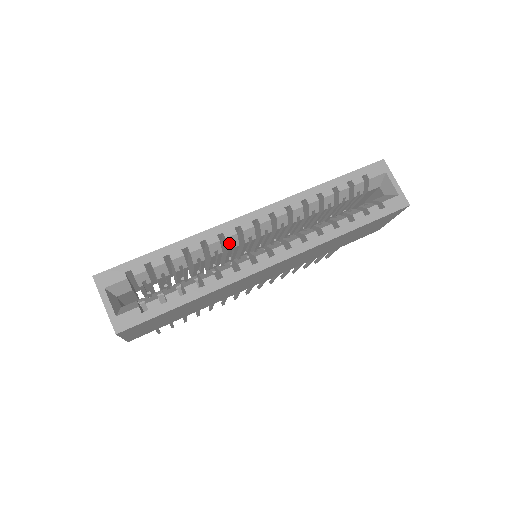
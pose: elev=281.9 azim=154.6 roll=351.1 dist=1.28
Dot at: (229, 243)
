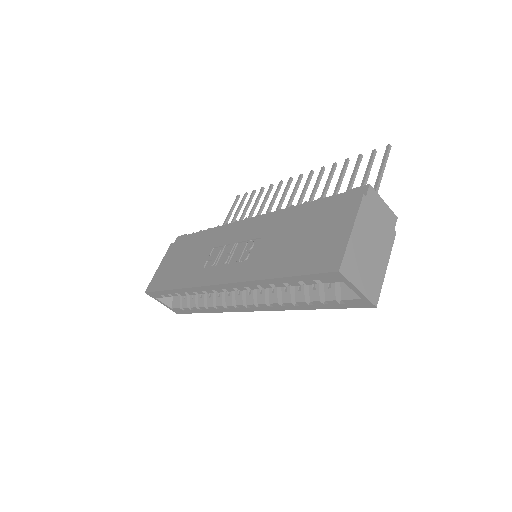
Dot at: occluded
